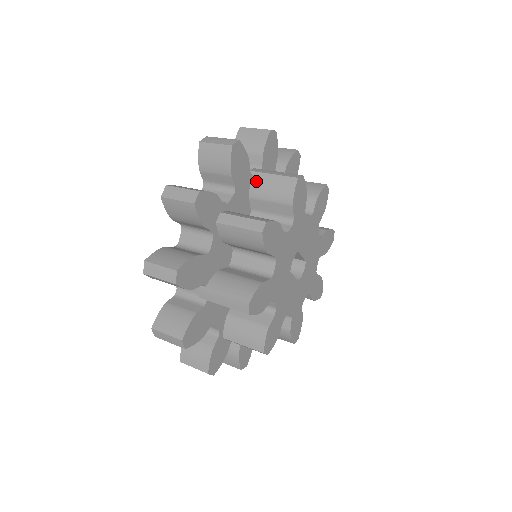
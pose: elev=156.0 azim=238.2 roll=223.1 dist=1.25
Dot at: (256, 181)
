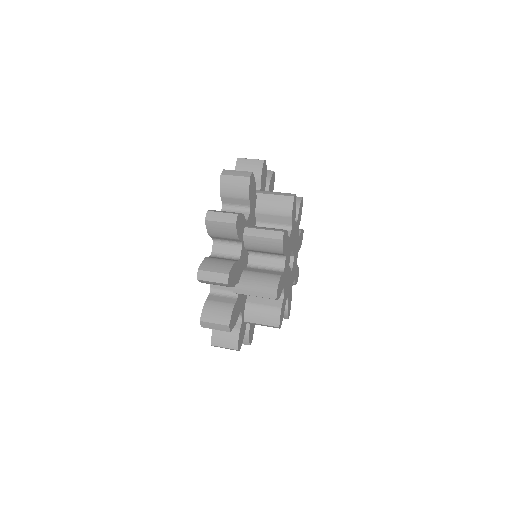
Dot at: (261, 200)
